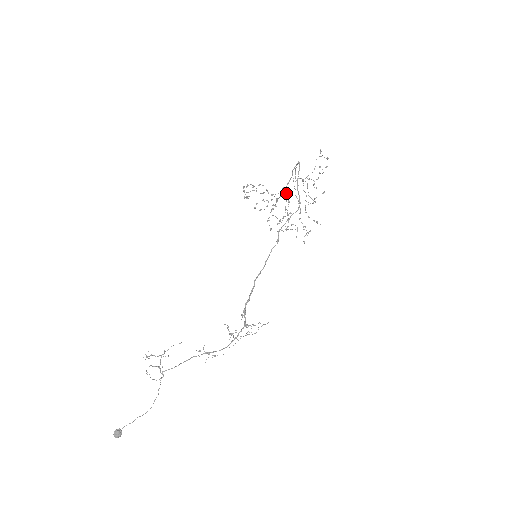
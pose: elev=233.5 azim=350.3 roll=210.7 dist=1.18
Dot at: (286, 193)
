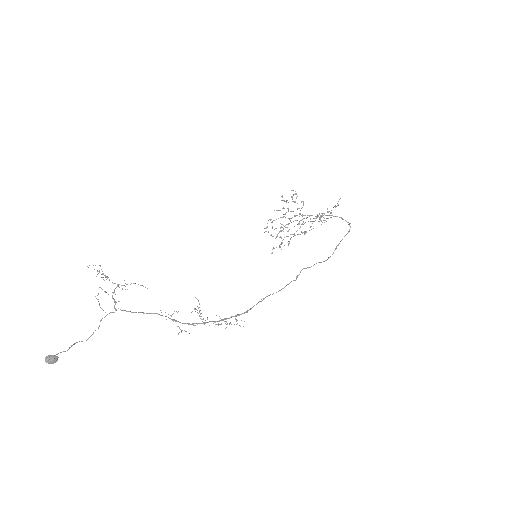
Dot at: occluded
